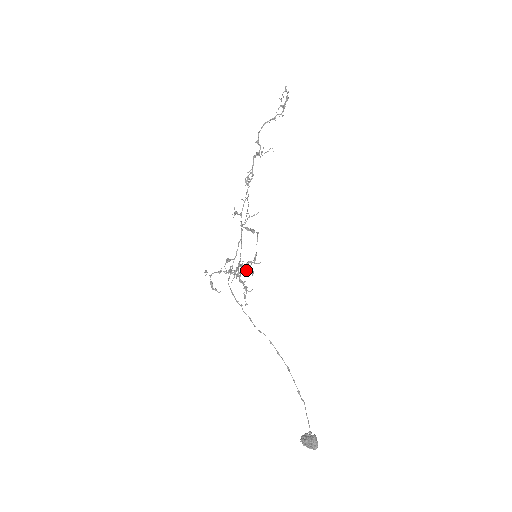
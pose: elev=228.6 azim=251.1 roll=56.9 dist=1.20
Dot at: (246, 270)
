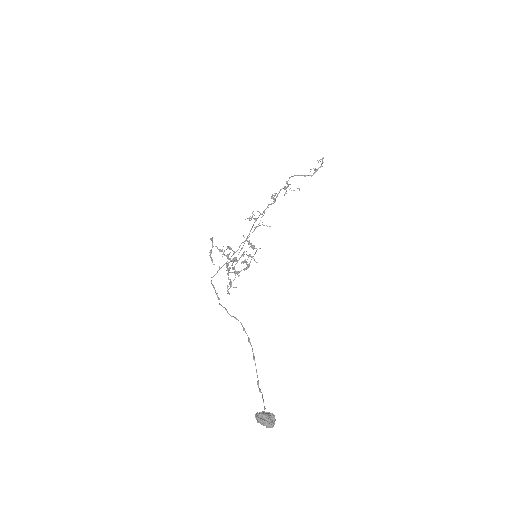
Dot at: (244, 260)
